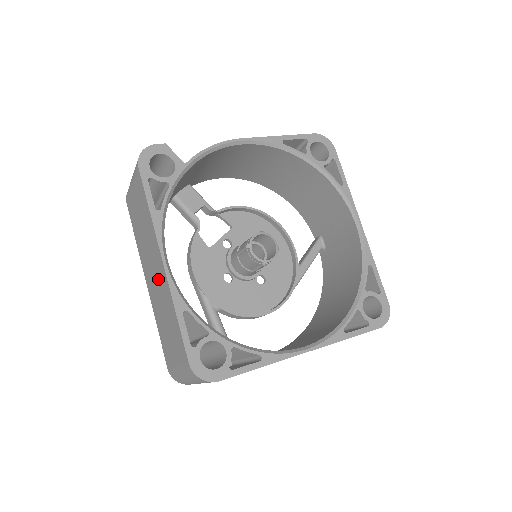
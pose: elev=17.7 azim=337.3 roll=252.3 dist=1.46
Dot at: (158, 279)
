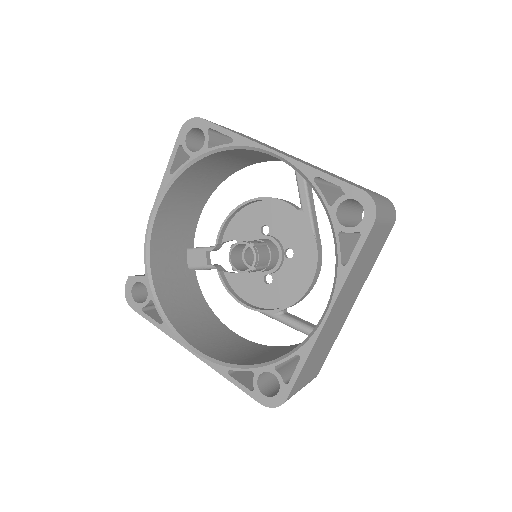
Dot at: occluded
